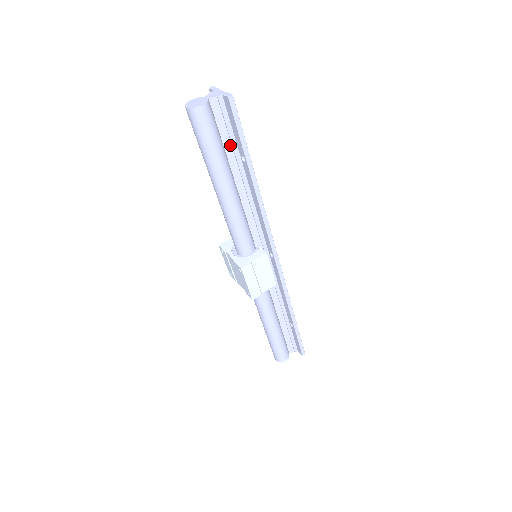
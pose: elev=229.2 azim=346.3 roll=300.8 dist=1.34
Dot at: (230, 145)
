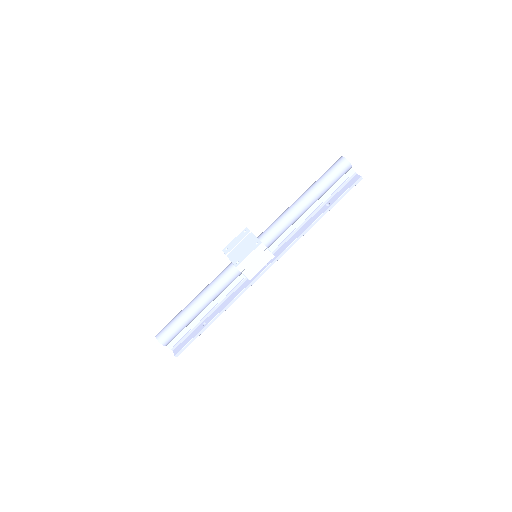
Dot at: (331, 193)
